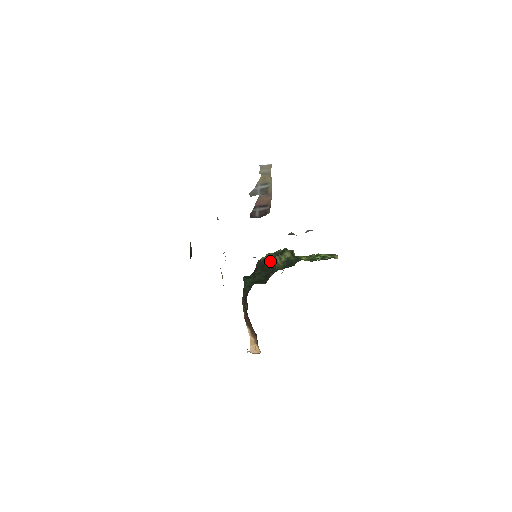
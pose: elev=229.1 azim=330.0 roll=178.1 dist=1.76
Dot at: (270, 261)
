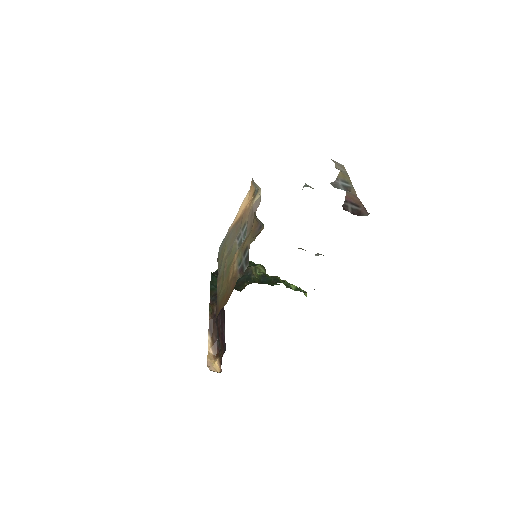
Dot at: occluded
